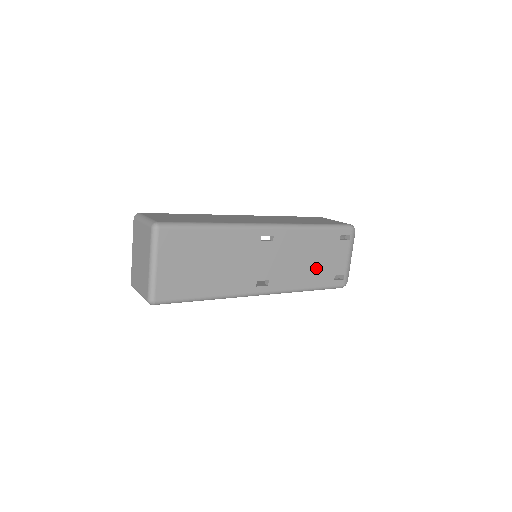
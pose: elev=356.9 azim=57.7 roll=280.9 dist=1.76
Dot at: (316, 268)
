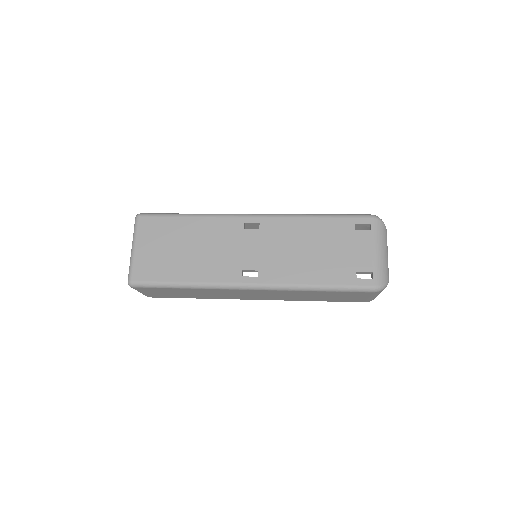
Dot at: (324, 261)
